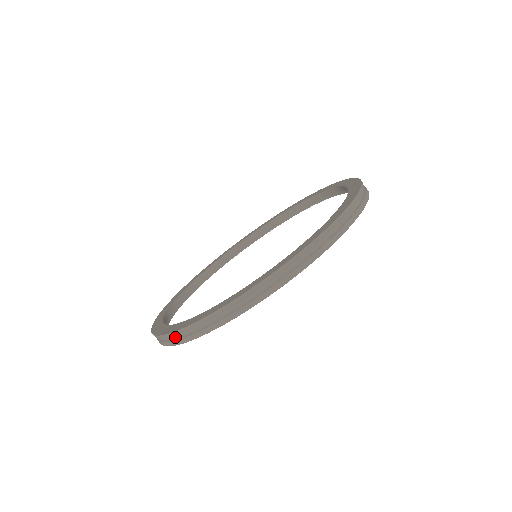
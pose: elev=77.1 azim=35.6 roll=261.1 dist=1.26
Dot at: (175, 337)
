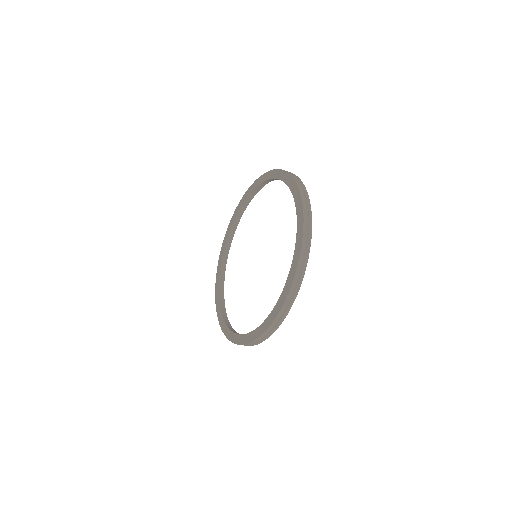
Dot at: occluded
